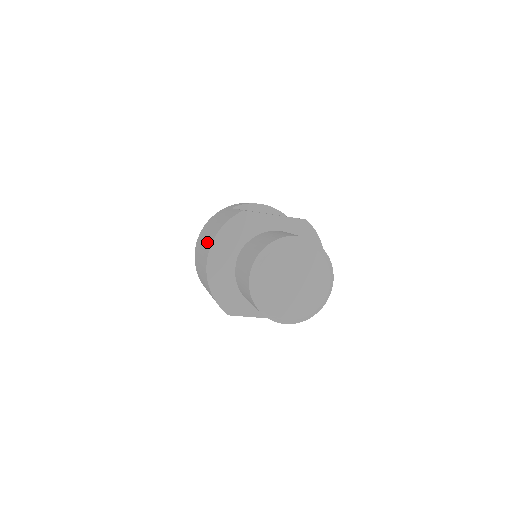
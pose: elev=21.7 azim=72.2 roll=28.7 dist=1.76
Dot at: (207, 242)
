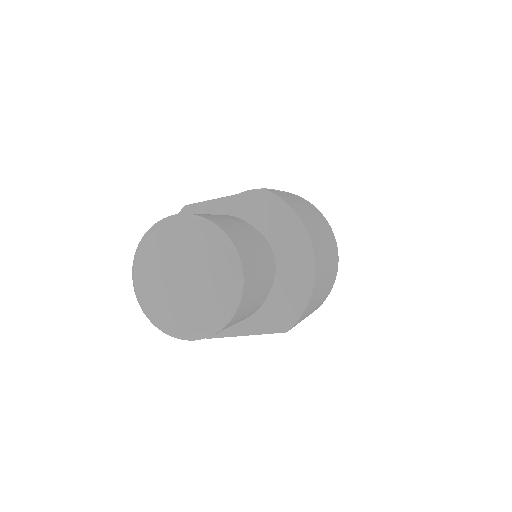
Dot at: occluded
